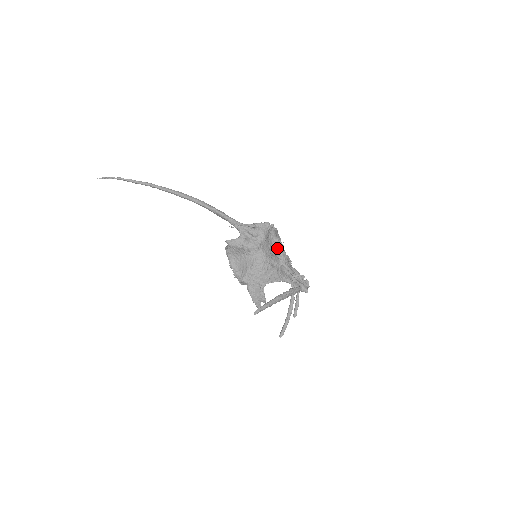
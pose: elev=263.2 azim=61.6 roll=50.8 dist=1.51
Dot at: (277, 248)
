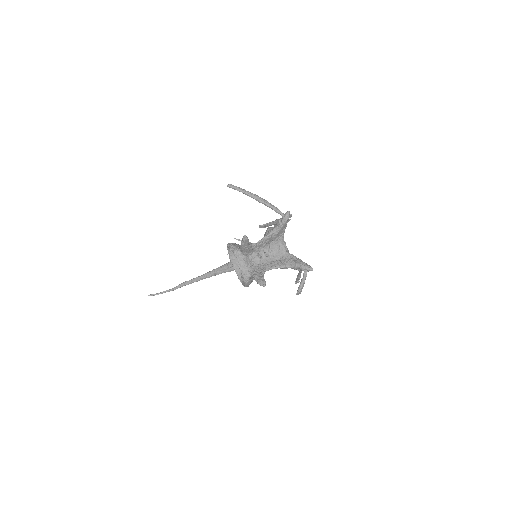
Dot at: (269, 227)
